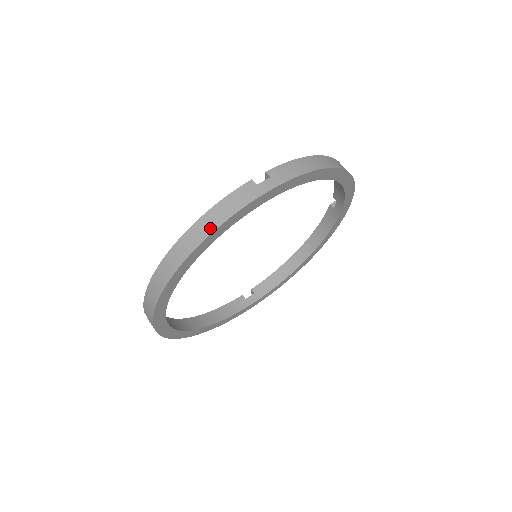
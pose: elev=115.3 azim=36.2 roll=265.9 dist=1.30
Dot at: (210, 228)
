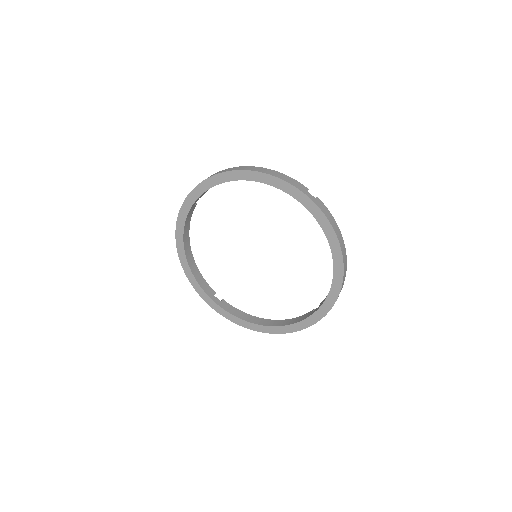
Dot at: (177, 228)
